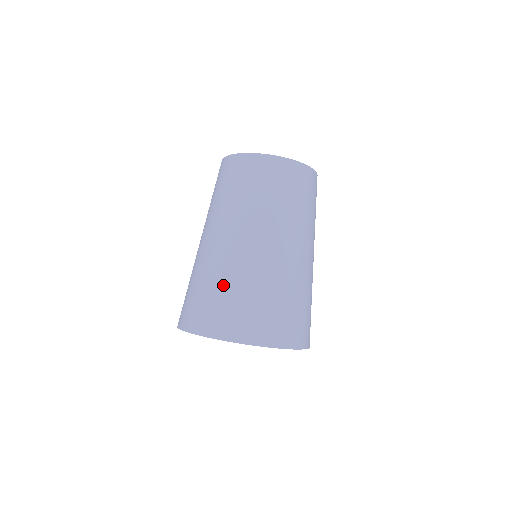
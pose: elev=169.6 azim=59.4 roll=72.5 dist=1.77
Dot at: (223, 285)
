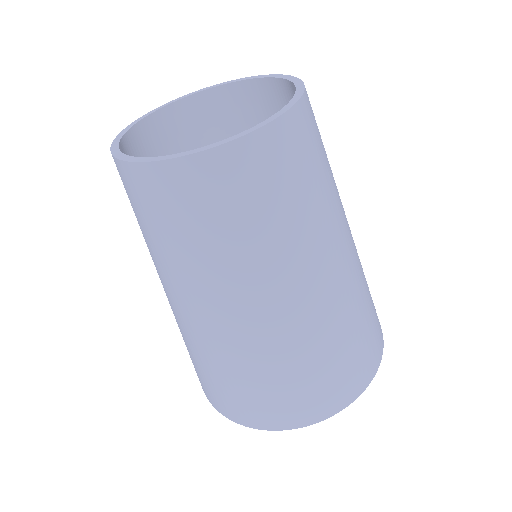
Dot at: (224, 373)
